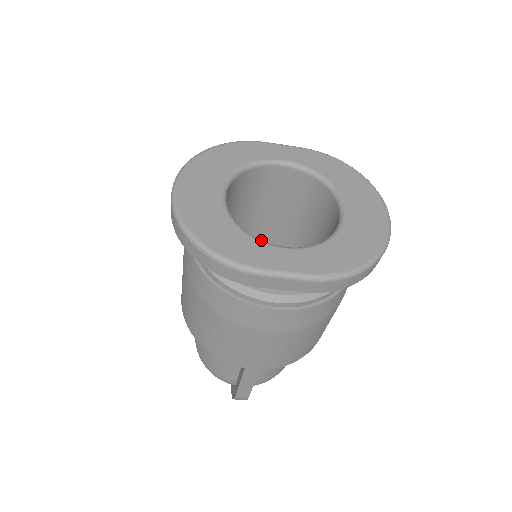
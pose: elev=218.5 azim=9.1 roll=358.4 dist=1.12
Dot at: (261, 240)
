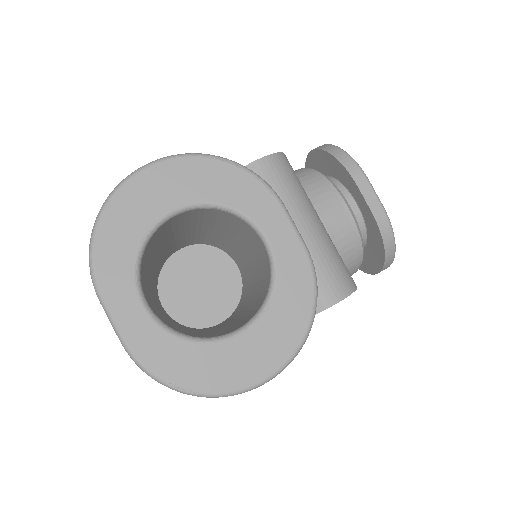
Dot at: (139, 277)
